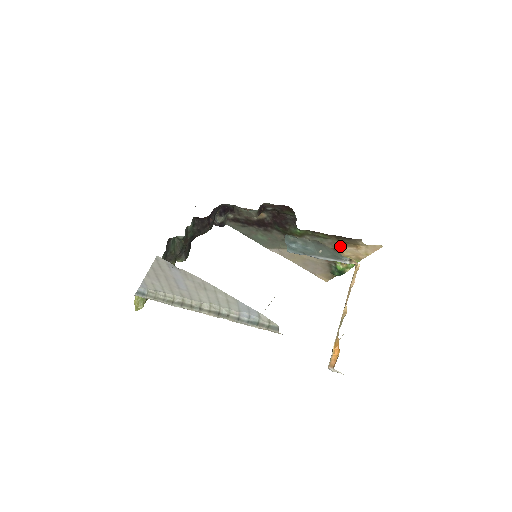
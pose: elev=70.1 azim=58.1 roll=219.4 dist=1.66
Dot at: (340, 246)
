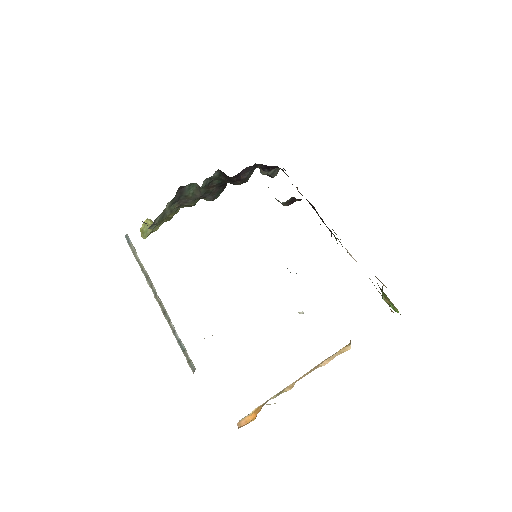
Dot at: occluded
